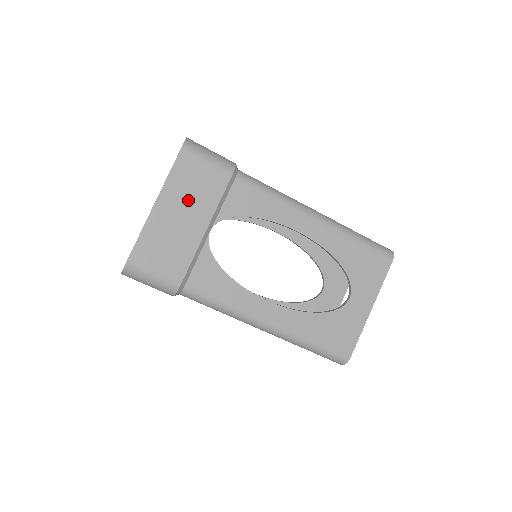
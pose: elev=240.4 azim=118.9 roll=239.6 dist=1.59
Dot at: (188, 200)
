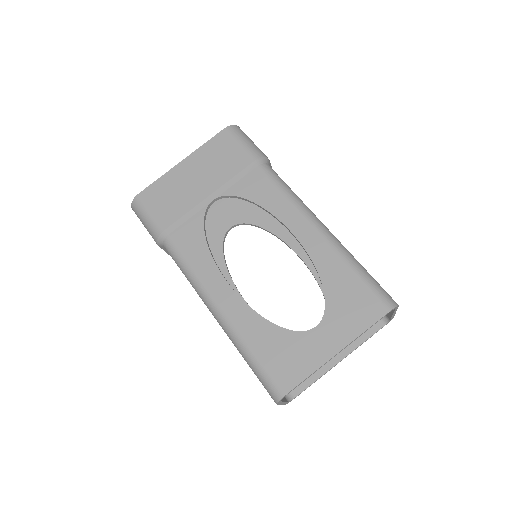
Dot at: (208, 167)
